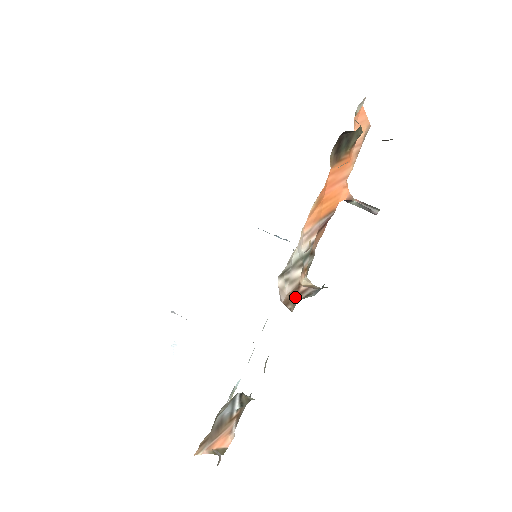
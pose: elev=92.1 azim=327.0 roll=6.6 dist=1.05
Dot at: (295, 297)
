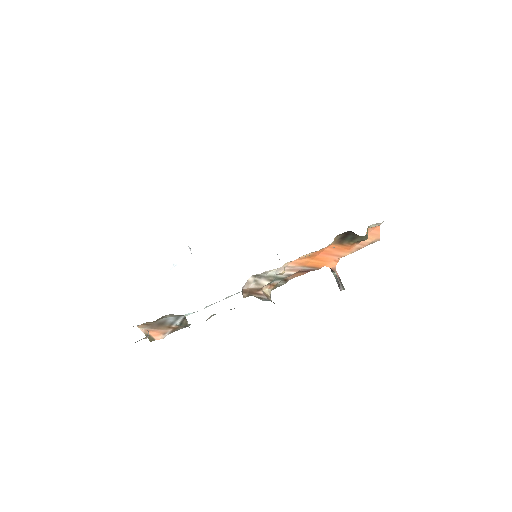
Dot at: (252, 293)
